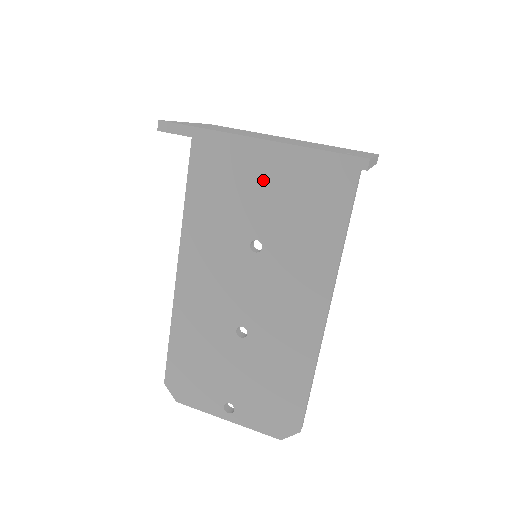
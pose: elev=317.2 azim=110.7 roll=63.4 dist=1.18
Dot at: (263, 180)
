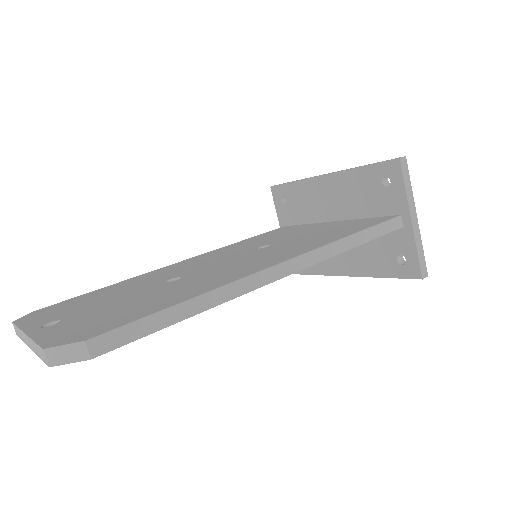
Dot at: (311, 229)
